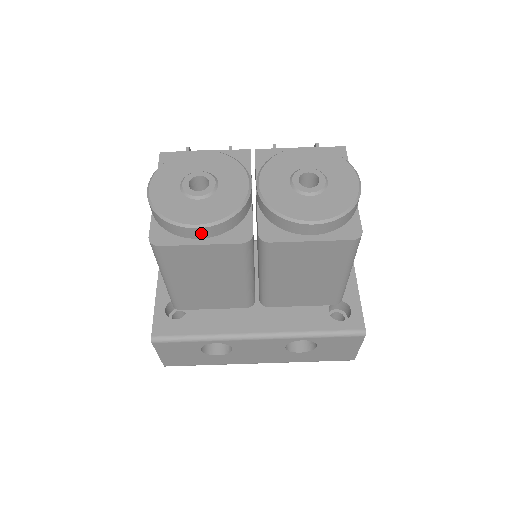
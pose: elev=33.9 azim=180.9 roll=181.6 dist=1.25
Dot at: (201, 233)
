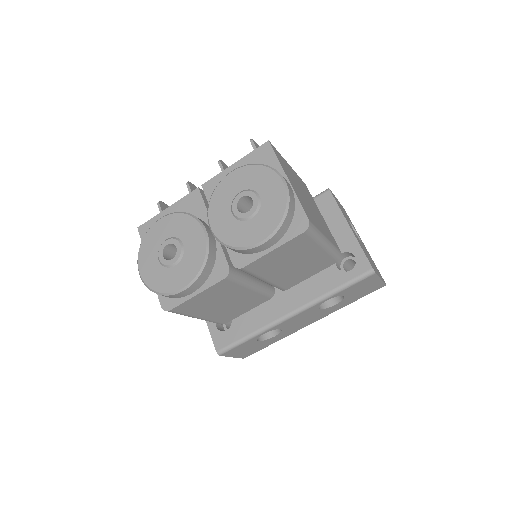
Dot at: (190, 290)
